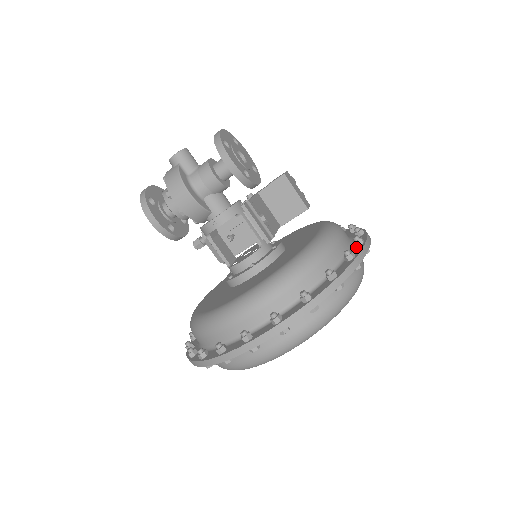
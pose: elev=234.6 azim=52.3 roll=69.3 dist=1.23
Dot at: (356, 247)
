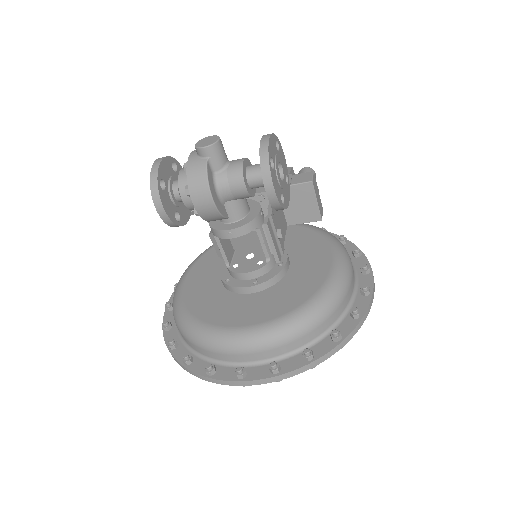
Dot at: (361, 296)
